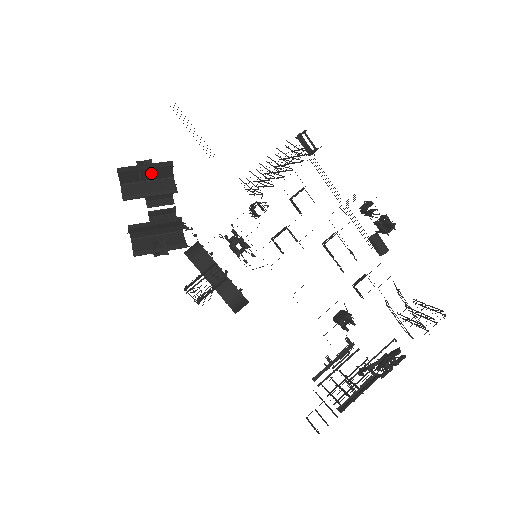
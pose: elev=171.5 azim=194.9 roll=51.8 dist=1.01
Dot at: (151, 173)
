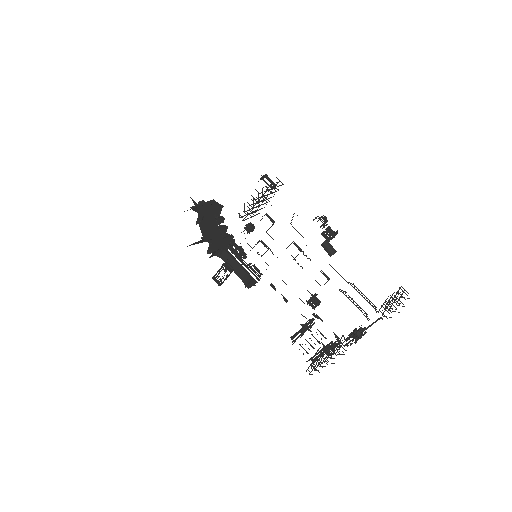
Dot at: occluded
